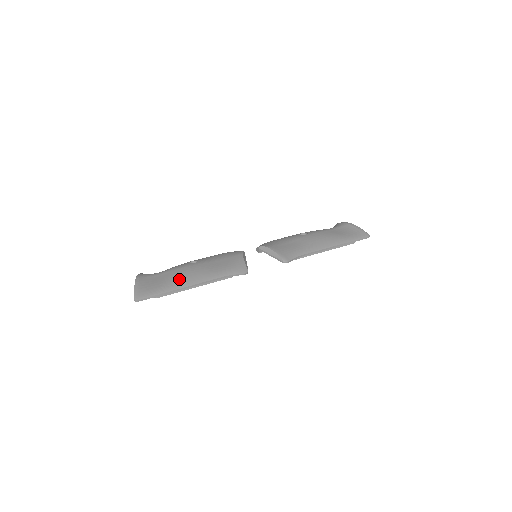
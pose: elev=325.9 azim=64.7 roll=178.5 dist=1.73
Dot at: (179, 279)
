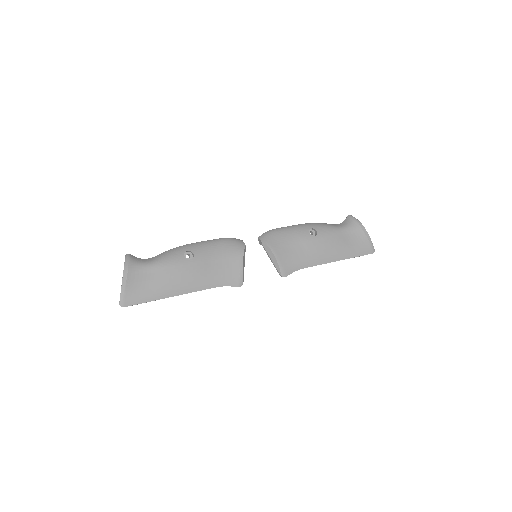
Dot at: (171, 284)
